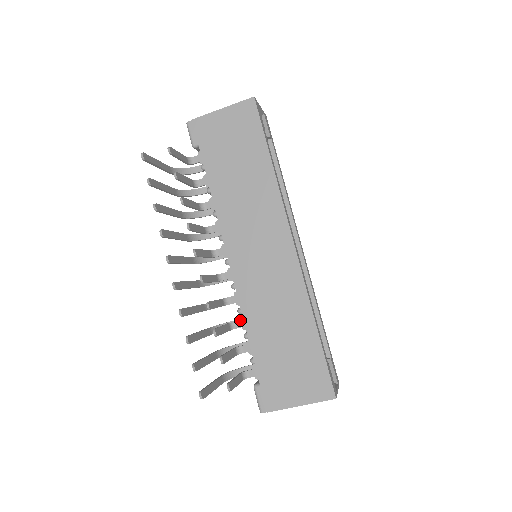
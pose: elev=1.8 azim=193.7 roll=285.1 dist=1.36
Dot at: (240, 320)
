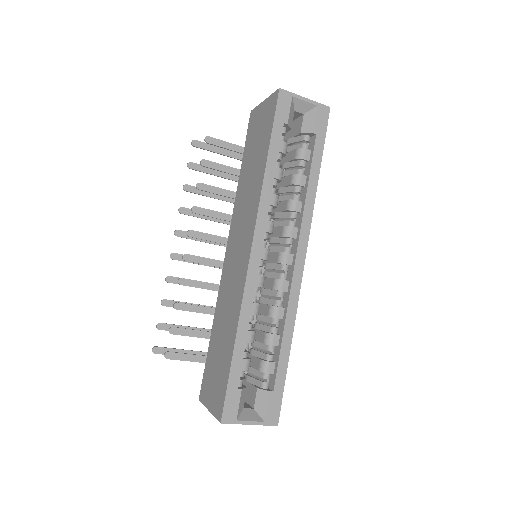
Dot at: occluded
